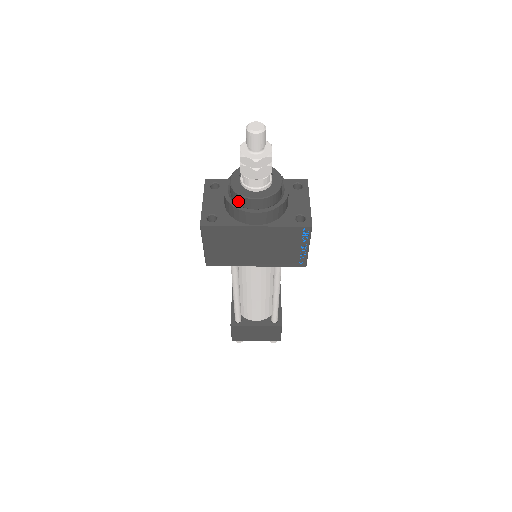
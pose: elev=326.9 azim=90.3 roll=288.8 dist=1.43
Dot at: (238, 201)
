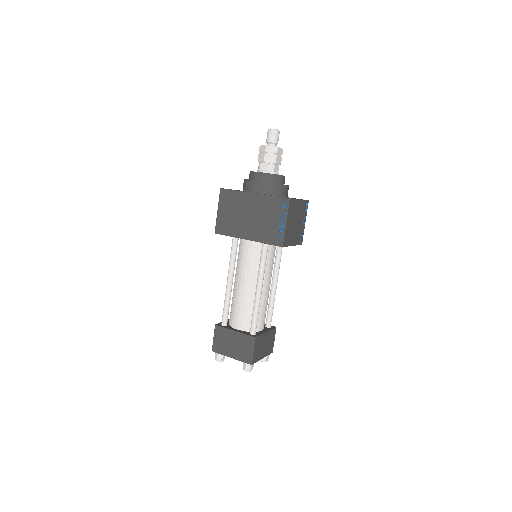
Dot at: (250, 178)
